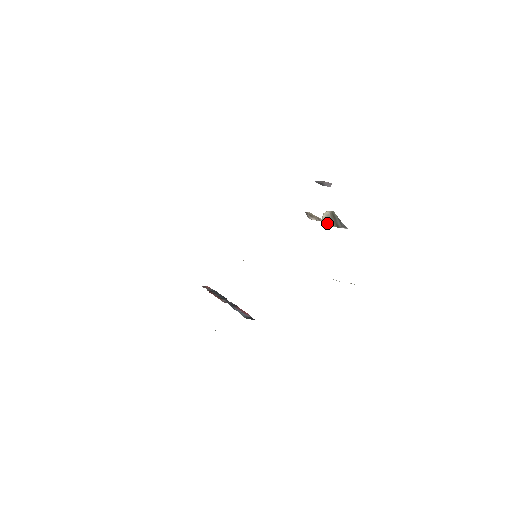
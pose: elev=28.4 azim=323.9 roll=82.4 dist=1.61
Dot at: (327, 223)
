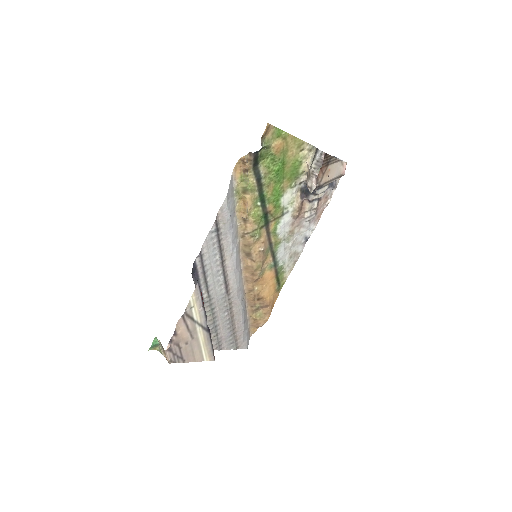
Dot at: (311, 167)
